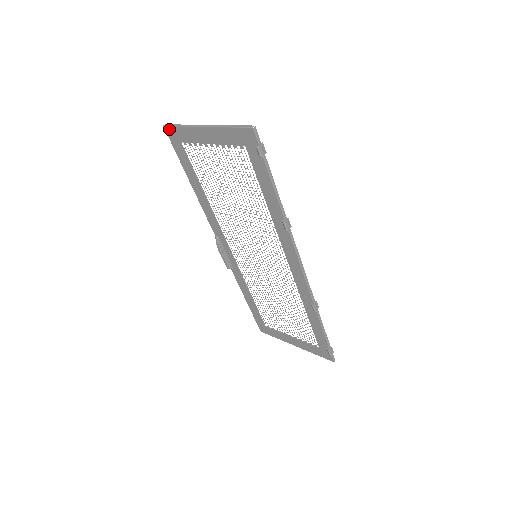
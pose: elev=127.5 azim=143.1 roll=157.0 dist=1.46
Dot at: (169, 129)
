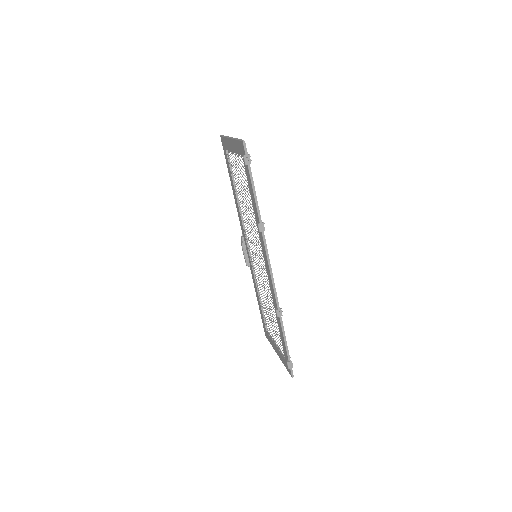
Dot at: (222, 138)
